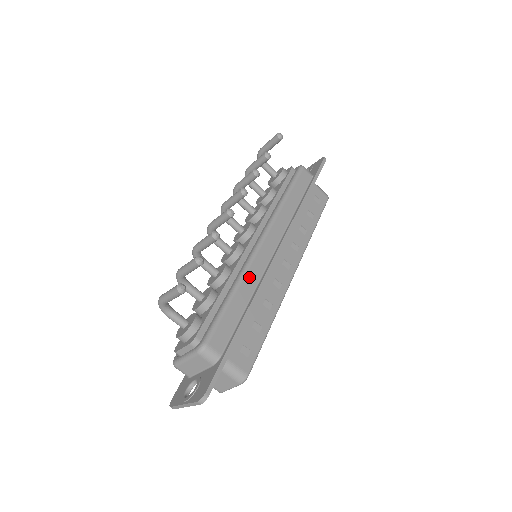
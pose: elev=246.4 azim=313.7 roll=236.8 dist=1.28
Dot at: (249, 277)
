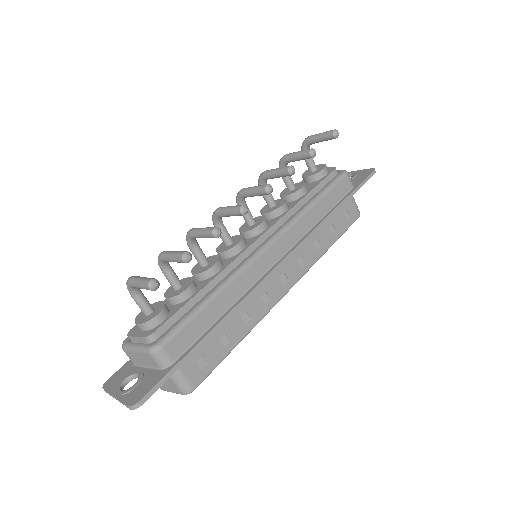
Dot at: (237, 284)
